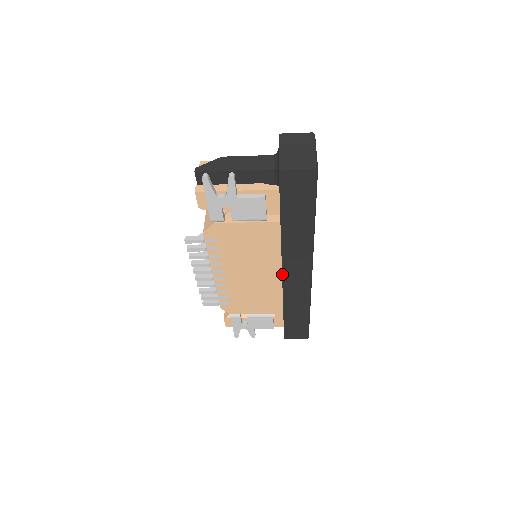
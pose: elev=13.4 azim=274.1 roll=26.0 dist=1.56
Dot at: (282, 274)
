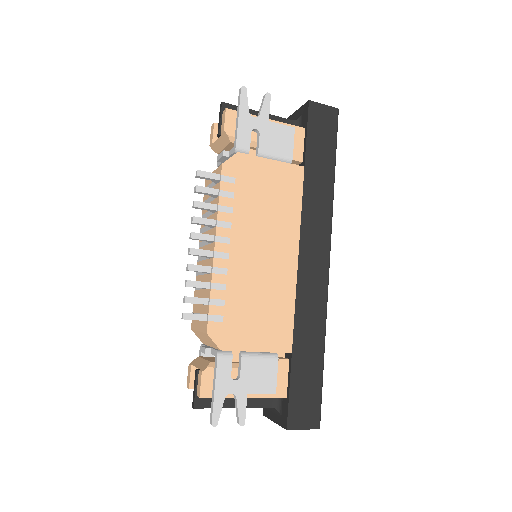
Dot at: (298, 258)
